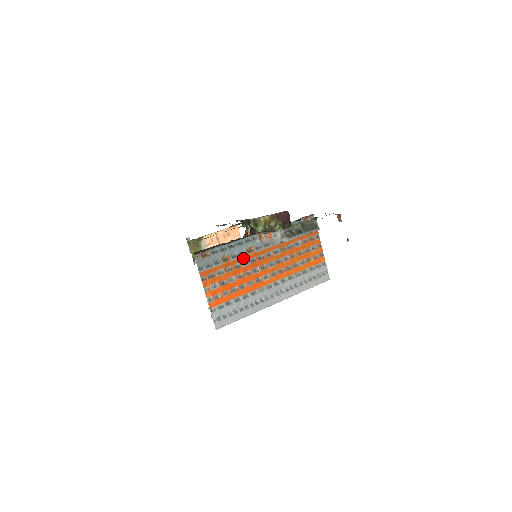
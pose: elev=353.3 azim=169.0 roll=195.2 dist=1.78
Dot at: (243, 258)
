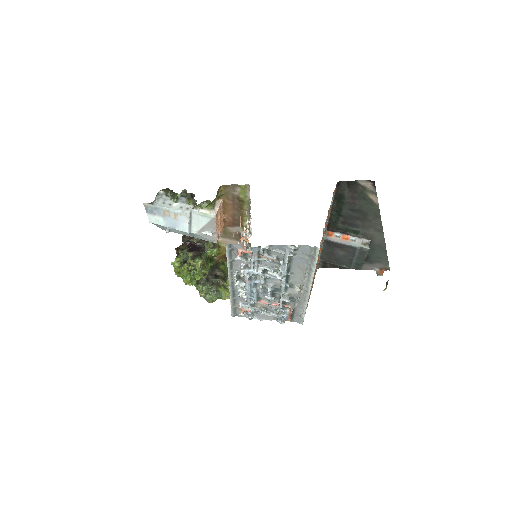
Dot at: (325, 231)
